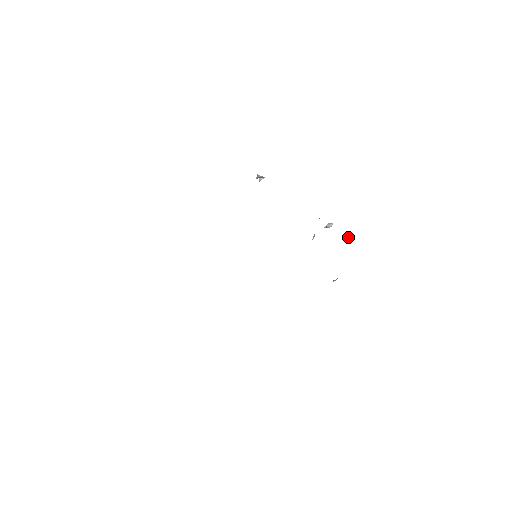
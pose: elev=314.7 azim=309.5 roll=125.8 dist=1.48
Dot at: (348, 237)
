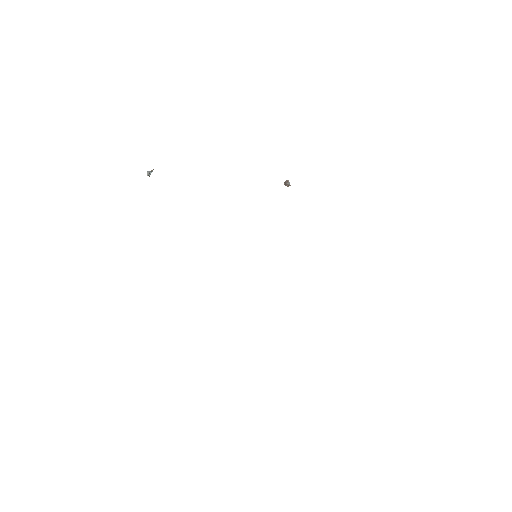
Dot at: occluded
